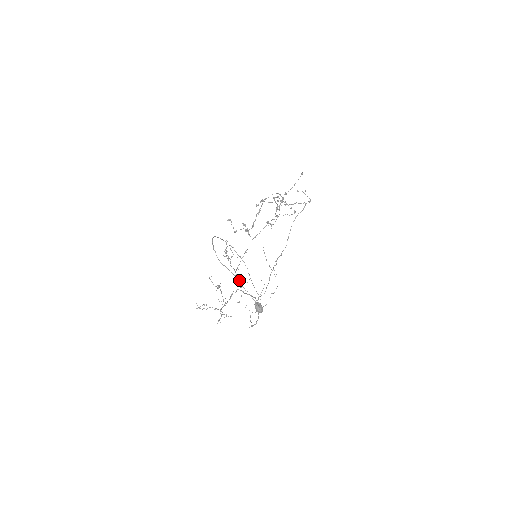
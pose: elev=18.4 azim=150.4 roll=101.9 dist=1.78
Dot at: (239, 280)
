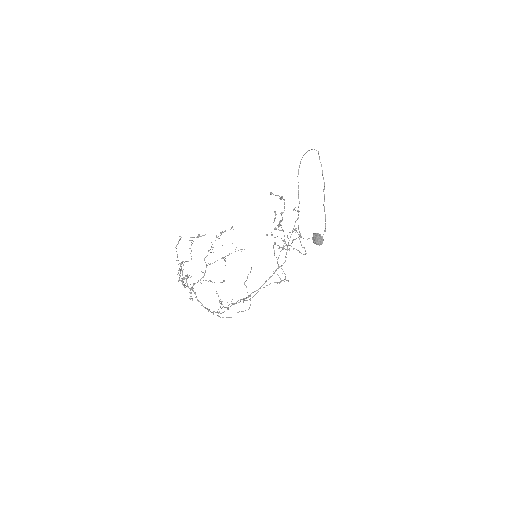
Dot at: occluded
